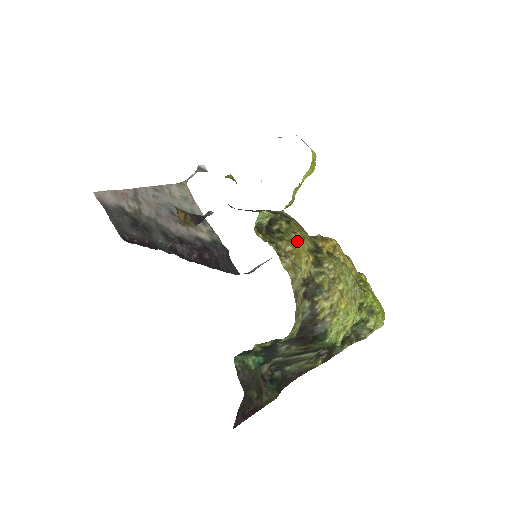
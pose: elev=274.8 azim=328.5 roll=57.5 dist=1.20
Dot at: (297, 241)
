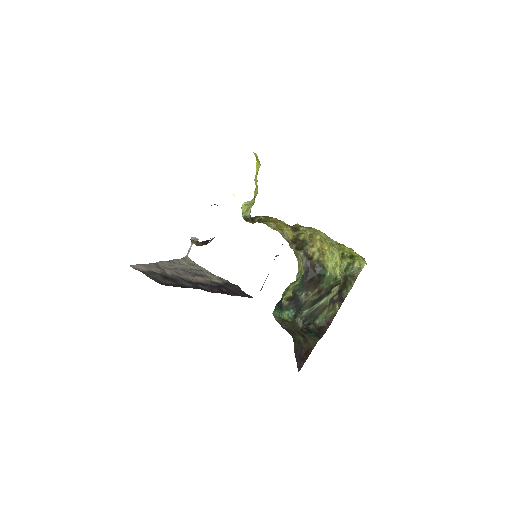
Dot at: (275, 221)
